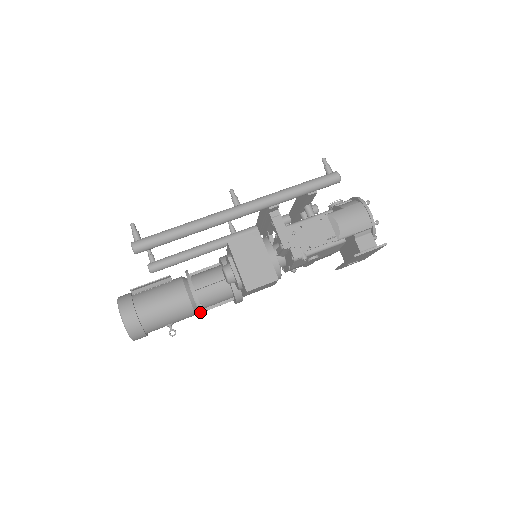
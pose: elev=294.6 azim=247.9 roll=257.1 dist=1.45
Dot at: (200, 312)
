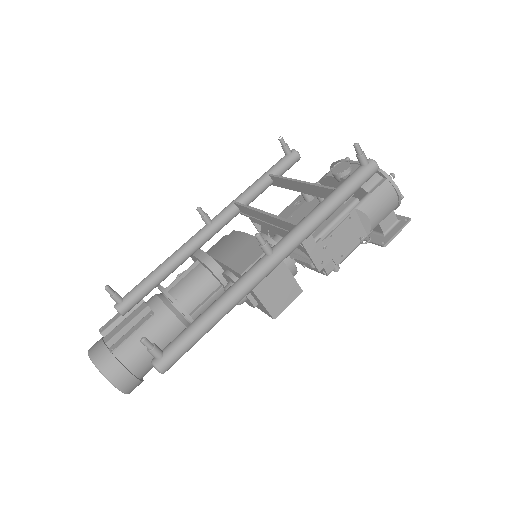
Dot at: occluded
